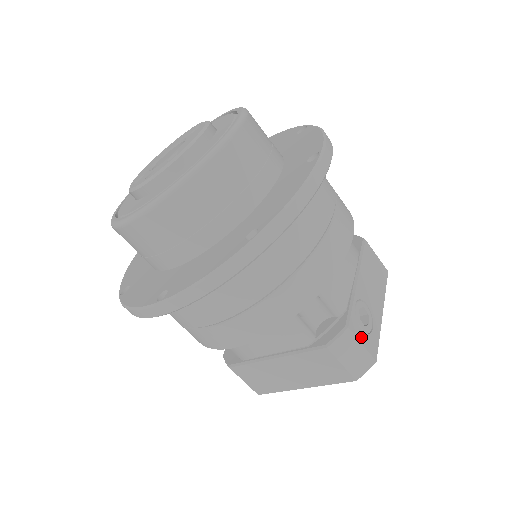
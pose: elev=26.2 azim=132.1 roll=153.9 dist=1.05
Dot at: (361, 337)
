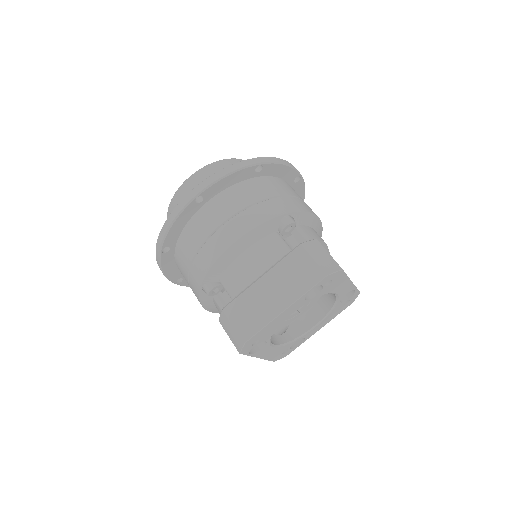
Dot at: (328, 253)
